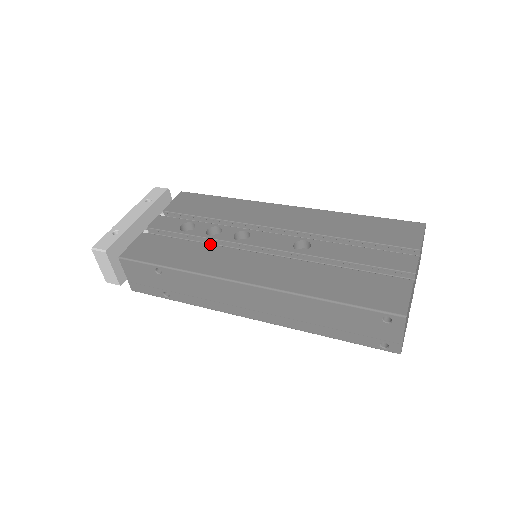
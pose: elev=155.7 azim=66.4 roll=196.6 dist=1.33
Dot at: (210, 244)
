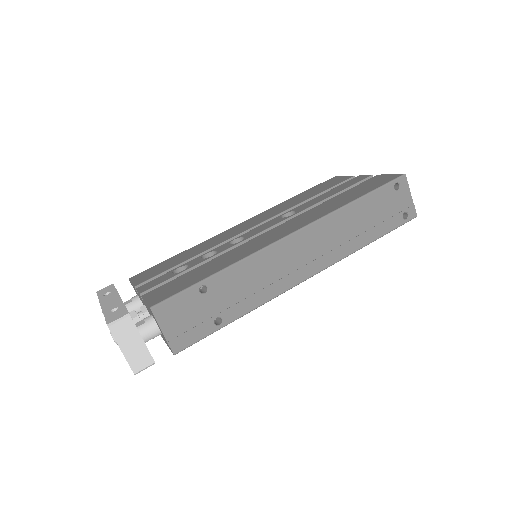
Dot at: occluded
